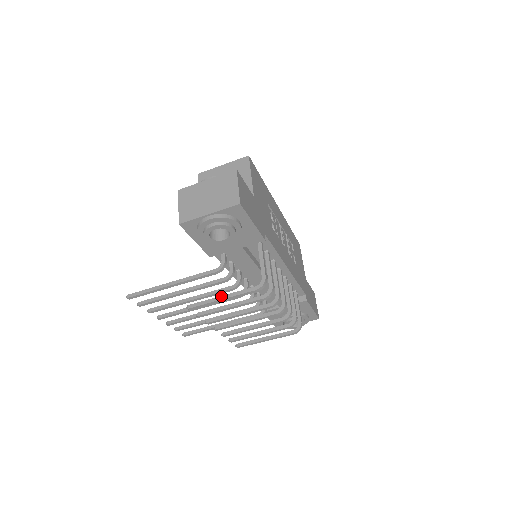
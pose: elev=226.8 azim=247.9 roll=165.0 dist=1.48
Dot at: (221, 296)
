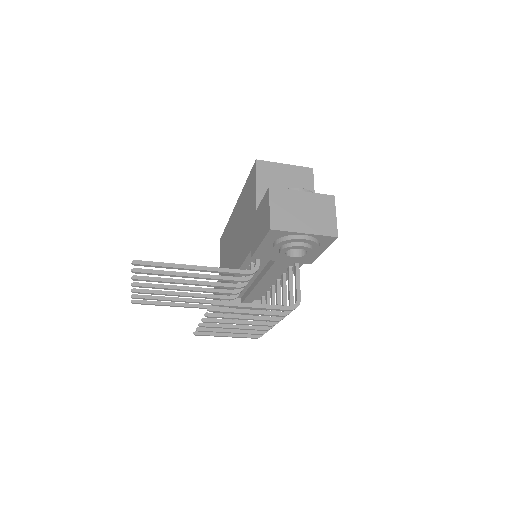
Dot at: (253, 304)
